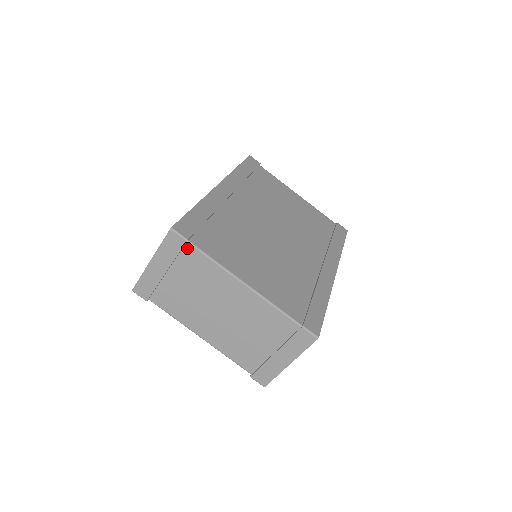
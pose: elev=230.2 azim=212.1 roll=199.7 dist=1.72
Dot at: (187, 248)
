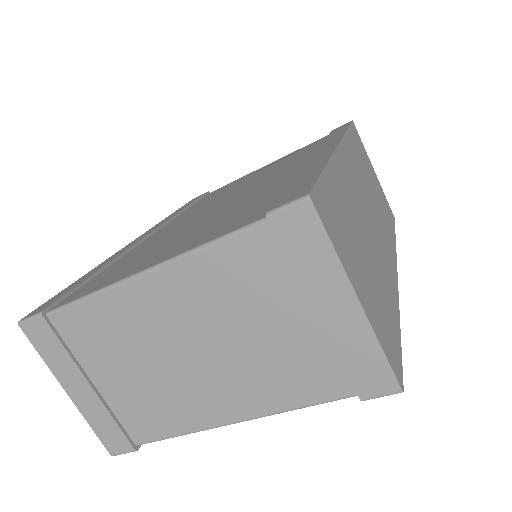
Dot at: (57, 323)
